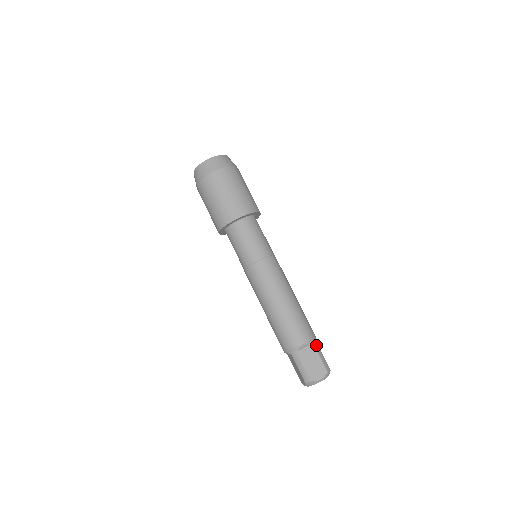
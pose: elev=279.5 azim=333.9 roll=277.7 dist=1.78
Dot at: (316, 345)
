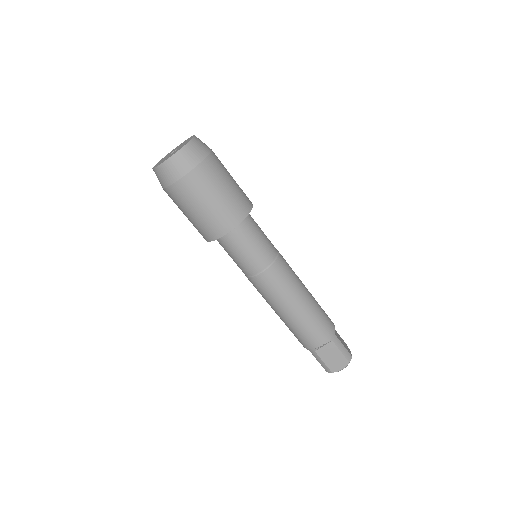
Dot at: (335, 340)
